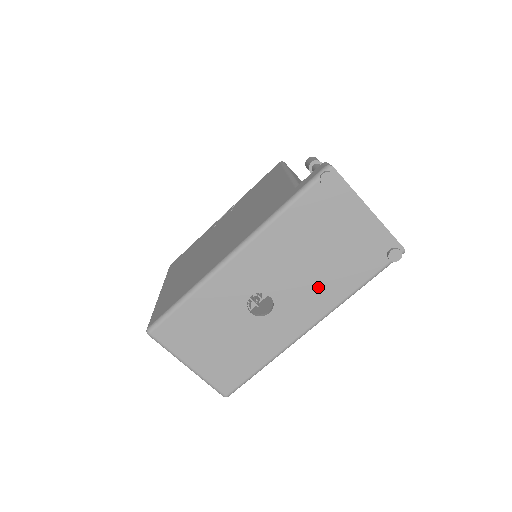
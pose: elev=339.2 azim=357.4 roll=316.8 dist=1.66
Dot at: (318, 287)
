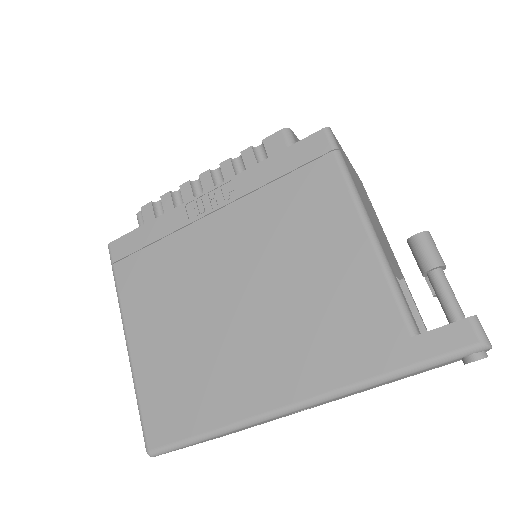
Dot at: occluded
